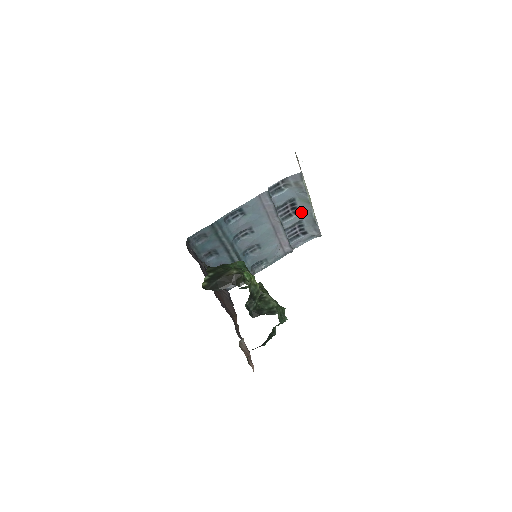
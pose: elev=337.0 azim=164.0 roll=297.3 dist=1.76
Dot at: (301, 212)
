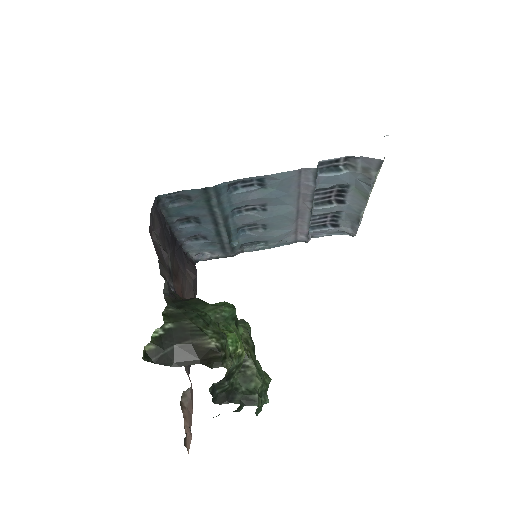
Dot at: (347, 203)
